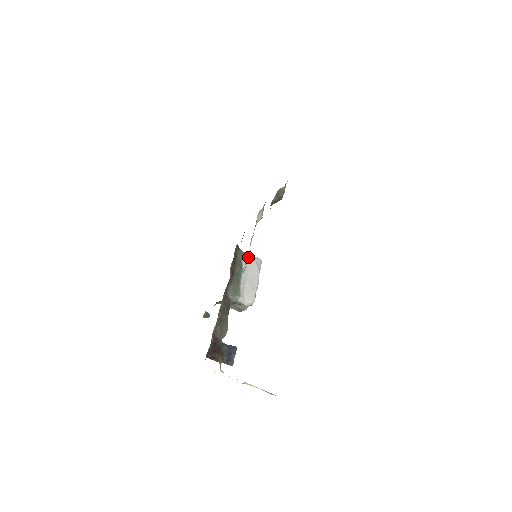
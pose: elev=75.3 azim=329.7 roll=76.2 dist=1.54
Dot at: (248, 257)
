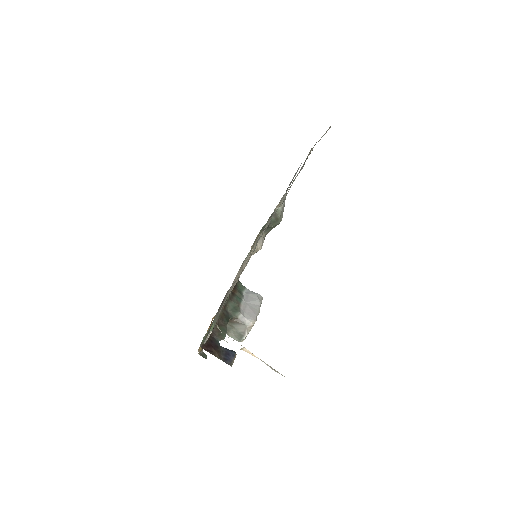
Dot at: (249, 291)
